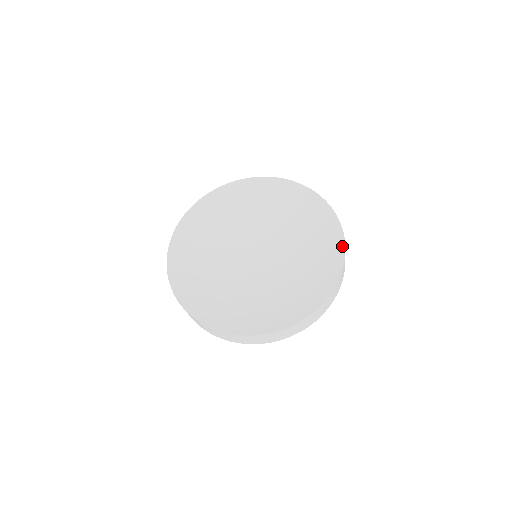
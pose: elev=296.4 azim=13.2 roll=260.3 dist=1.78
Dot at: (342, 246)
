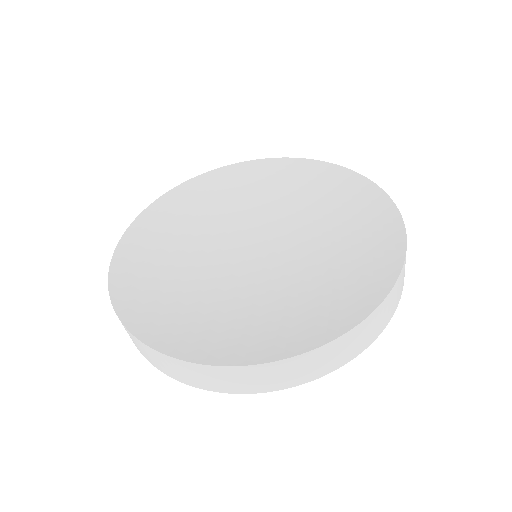
Dot at: (396, 267)
